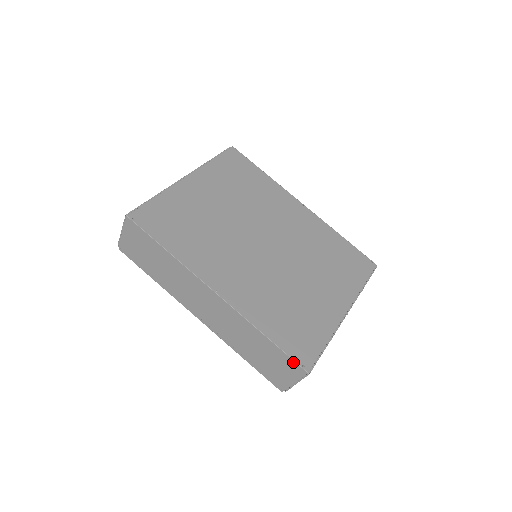
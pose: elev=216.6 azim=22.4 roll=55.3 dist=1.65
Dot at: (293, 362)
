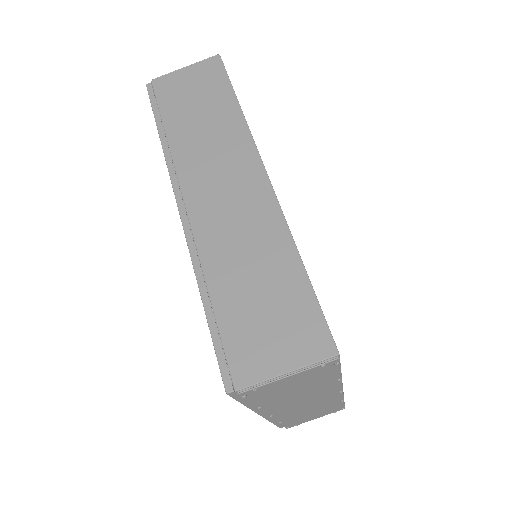
Dot at: (322, 324)
